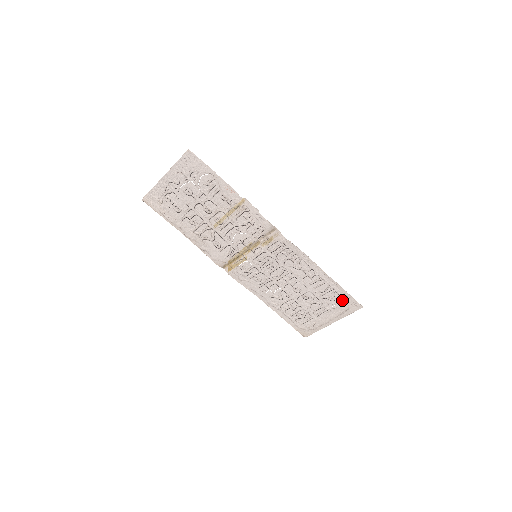
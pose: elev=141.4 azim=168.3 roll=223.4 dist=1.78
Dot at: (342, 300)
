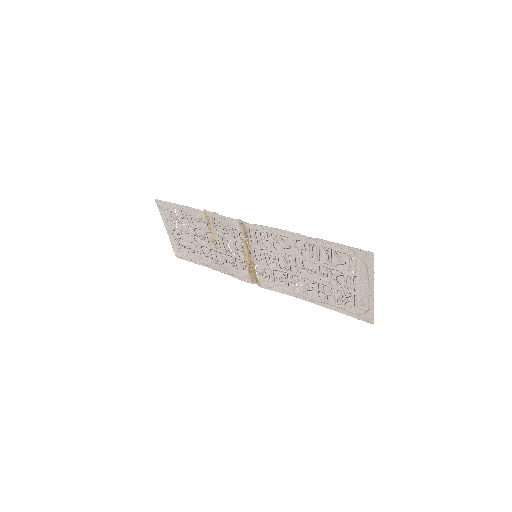
Dot at: (350, 257)
